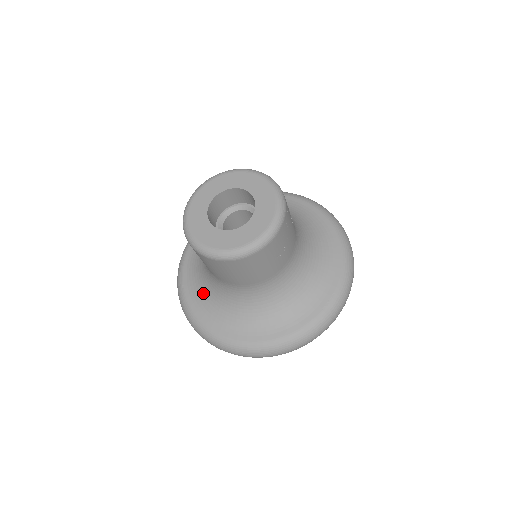
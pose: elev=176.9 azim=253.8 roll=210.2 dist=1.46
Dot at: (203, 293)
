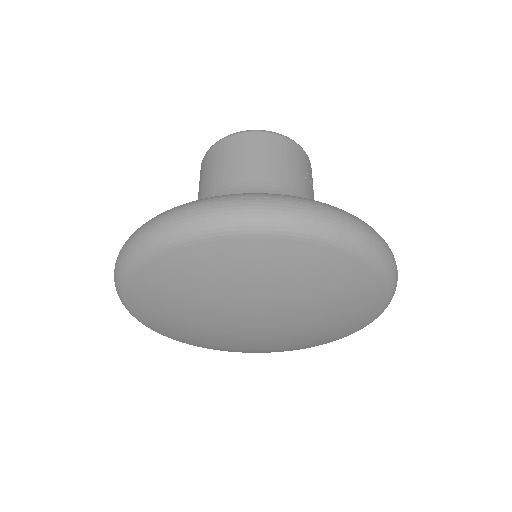
Dot at: occluded
